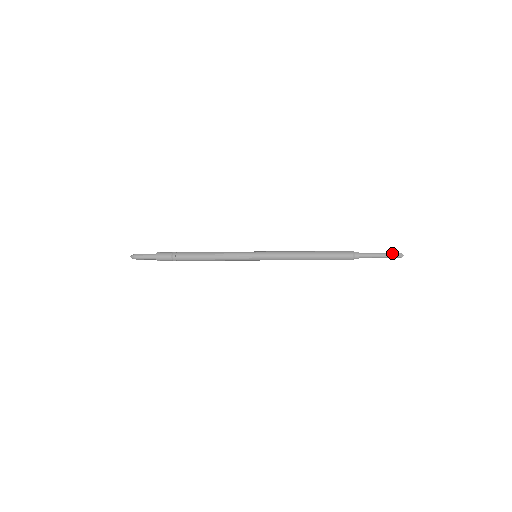
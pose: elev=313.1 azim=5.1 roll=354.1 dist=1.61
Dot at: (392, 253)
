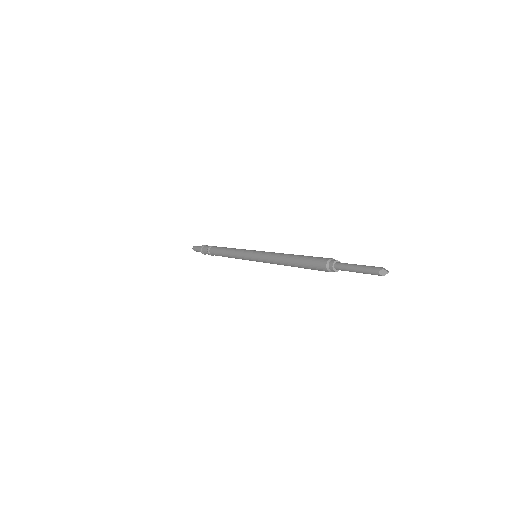
Dot at: (371, 267)
